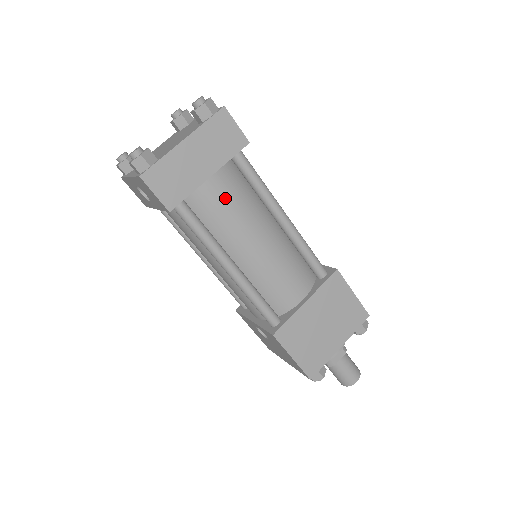
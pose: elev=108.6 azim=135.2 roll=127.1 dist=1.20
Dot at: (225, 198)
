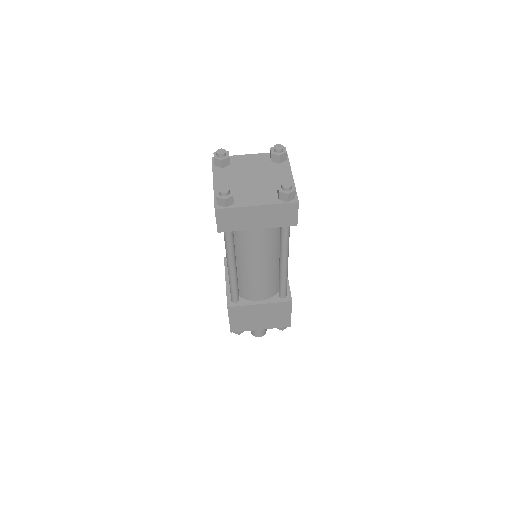
Dot at: (258, 239)
